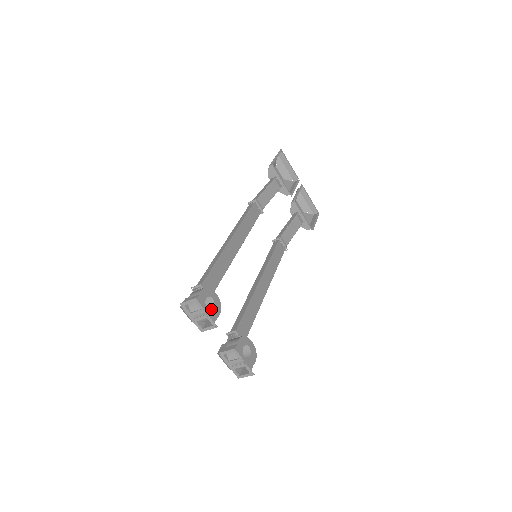
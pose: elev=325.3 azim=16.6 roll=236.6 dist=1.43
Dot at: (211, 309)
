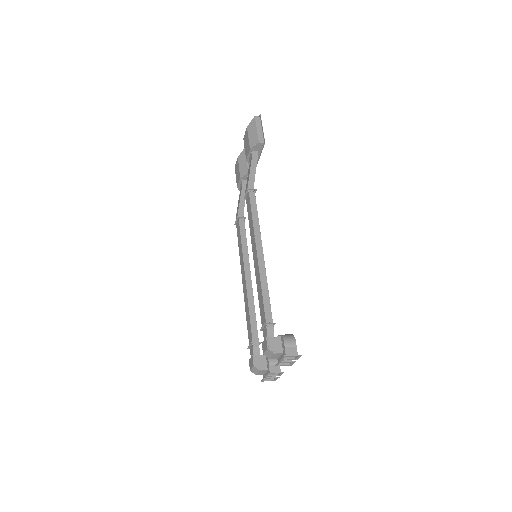
Dot at: occluded
